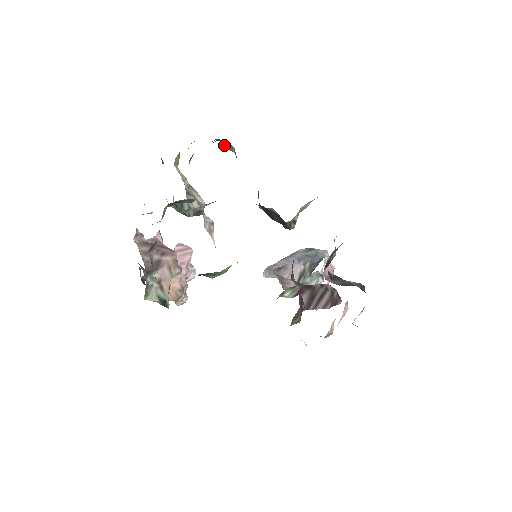
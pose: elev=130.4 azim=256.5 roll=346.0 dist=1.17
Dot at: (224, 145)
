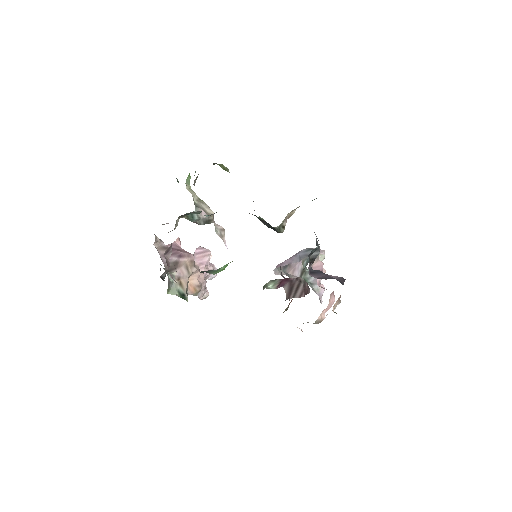
Dot at: (221, 167)
